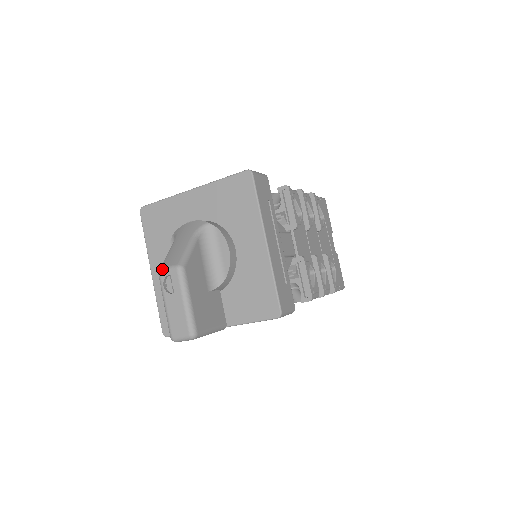
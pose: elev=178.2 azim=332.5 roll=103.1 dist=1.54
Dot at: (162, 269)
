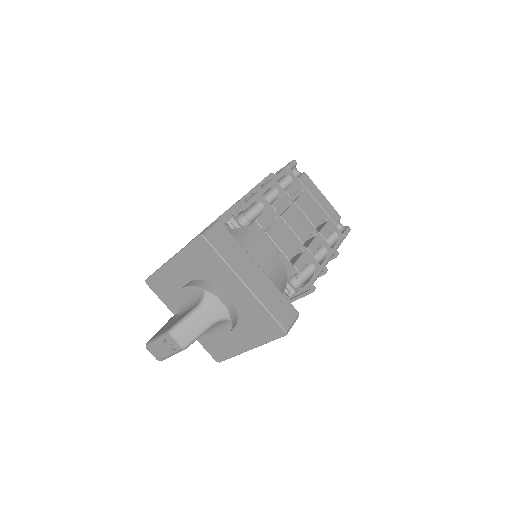
Dot at: (172, 336)
